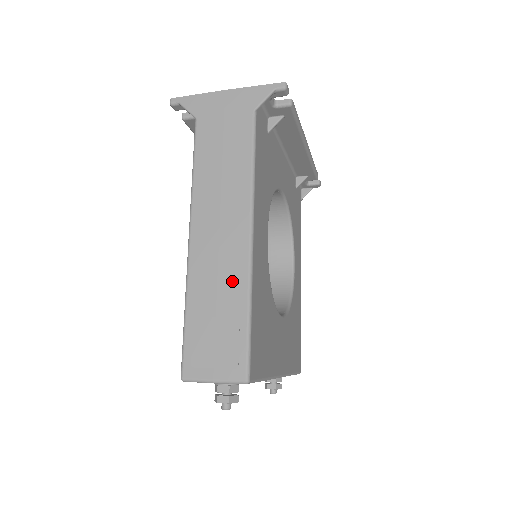
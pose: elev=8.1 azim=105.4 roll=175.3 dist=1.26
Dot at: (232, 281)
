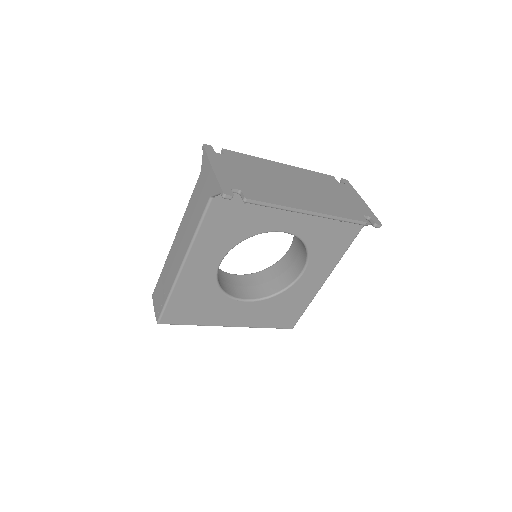
Dot at: (170, 278)
